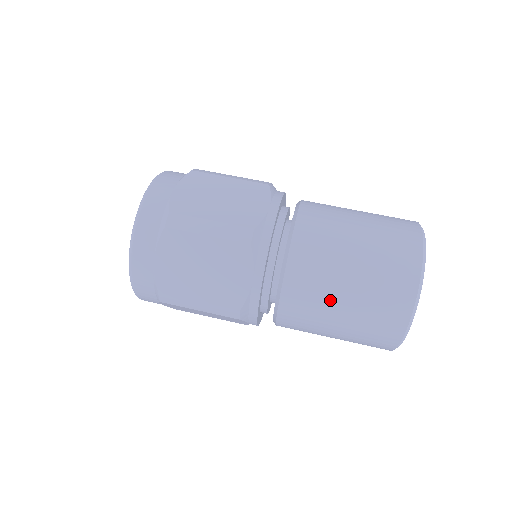
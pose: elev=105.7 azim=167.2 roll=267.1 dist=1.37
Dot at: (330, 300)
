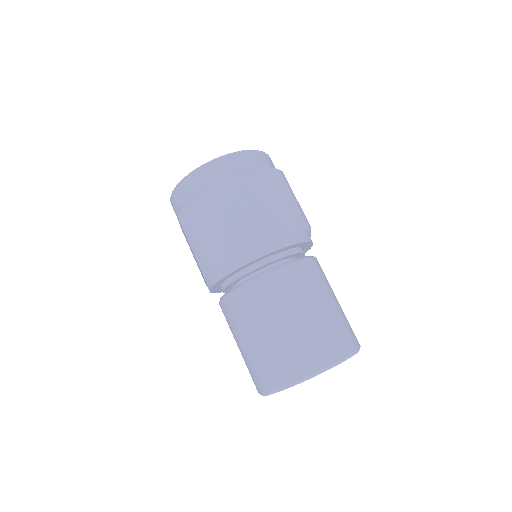
Dot at: (258, 323)
